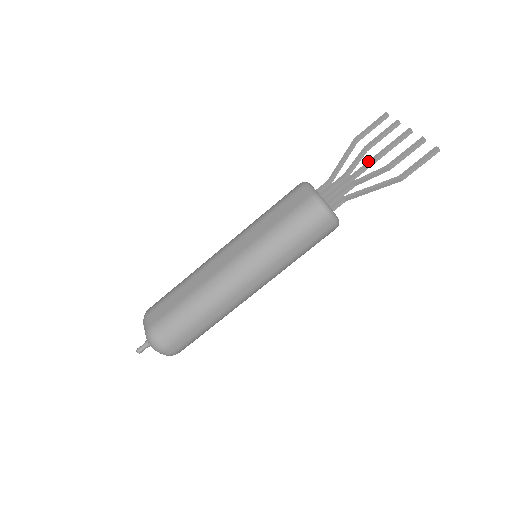
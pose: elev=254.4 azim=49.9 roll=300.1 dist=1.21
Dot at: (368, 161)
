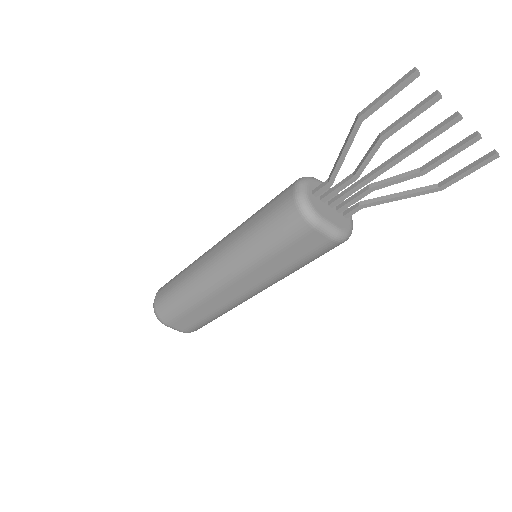
Dot at: (391, 163)
